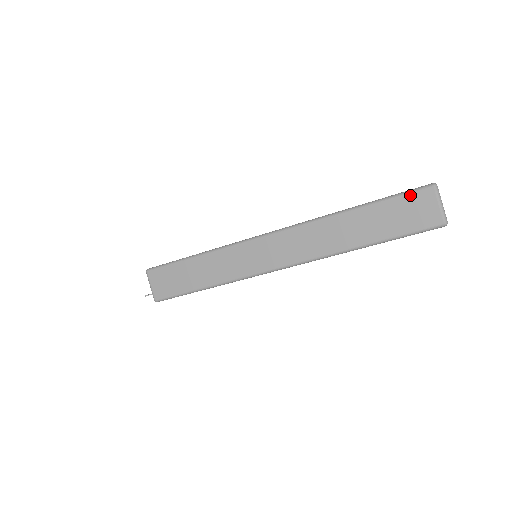
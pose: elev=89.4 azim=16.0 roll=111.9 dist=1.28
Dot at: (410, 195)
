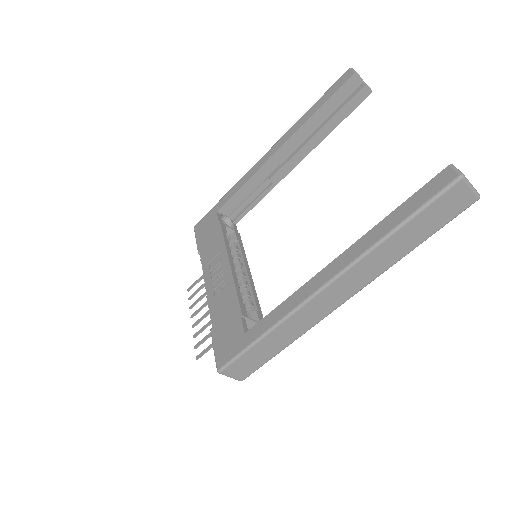
Dot at: (443, 196)
